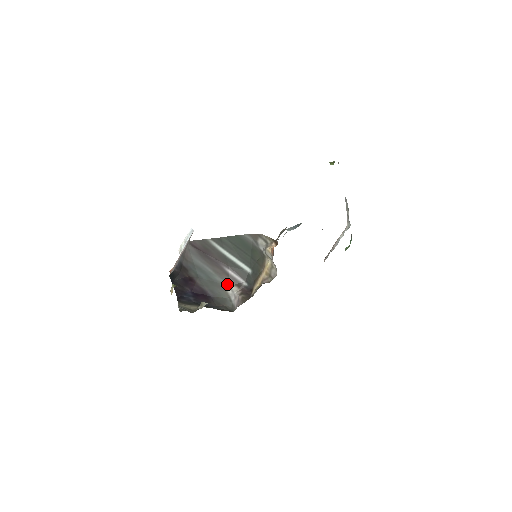
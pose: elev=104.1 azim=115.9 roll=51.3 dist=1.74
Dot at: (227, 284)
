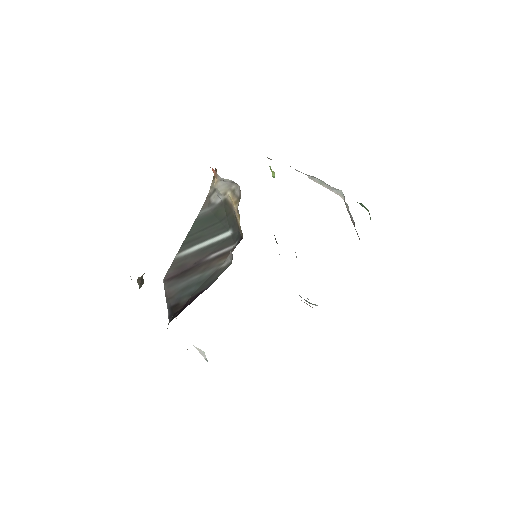
Dot at: (220, 265)
